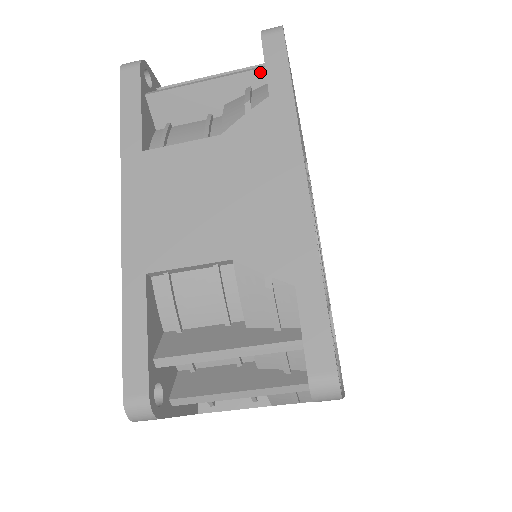
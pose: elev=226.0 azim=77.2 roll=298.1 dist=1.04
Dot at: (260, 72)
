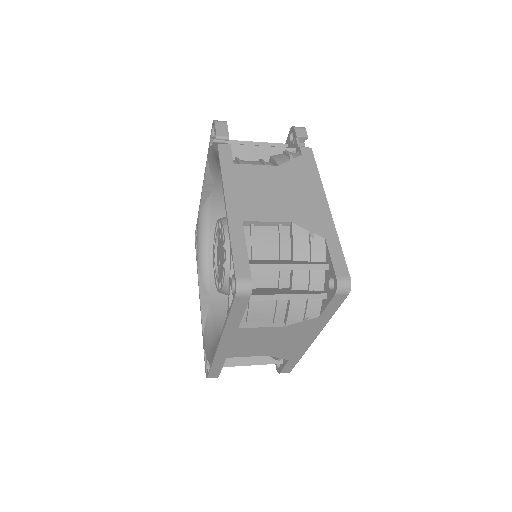
Dot at: (322, 298)
